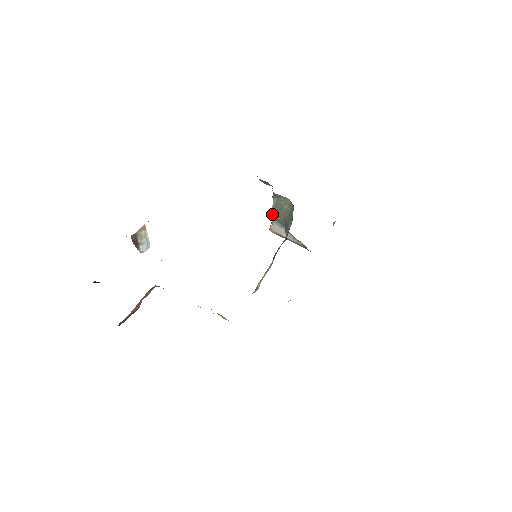
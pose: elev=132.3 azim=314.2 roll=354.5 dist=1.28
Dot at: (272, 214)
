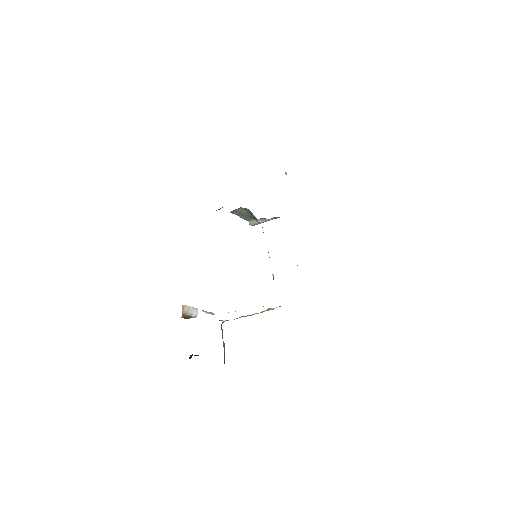
Dot at: occluded
